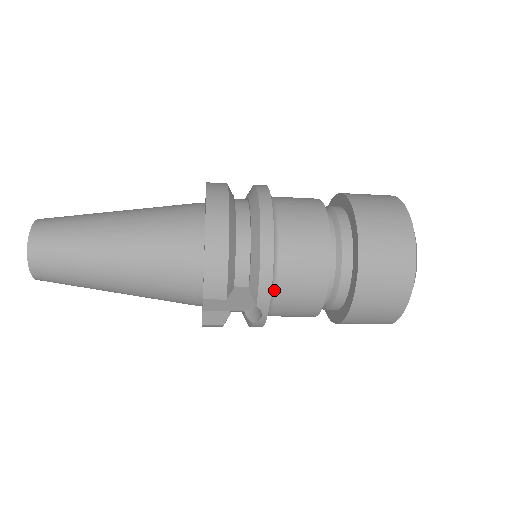
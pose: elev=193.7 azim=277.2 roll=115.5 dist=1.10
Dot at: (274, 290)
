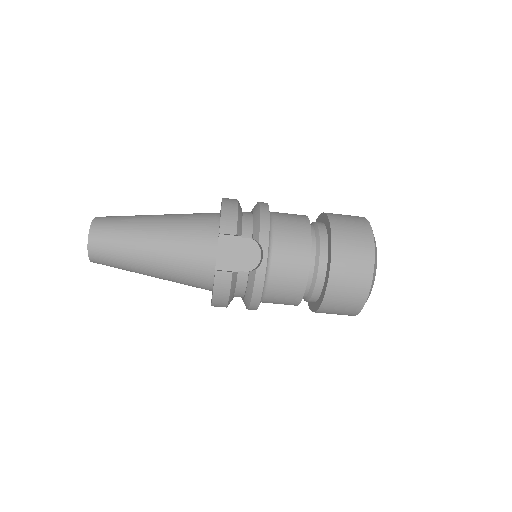
Dot at: (271, 239)
